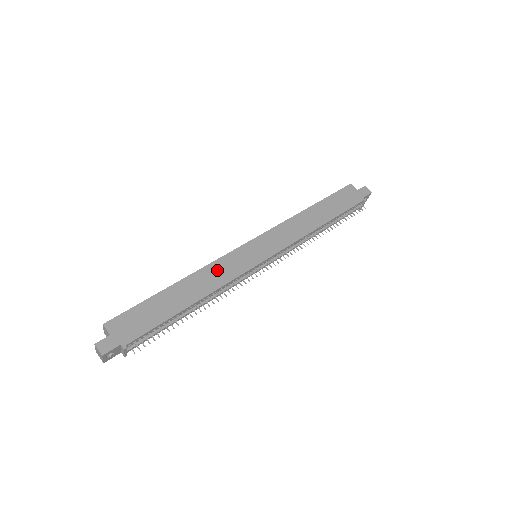
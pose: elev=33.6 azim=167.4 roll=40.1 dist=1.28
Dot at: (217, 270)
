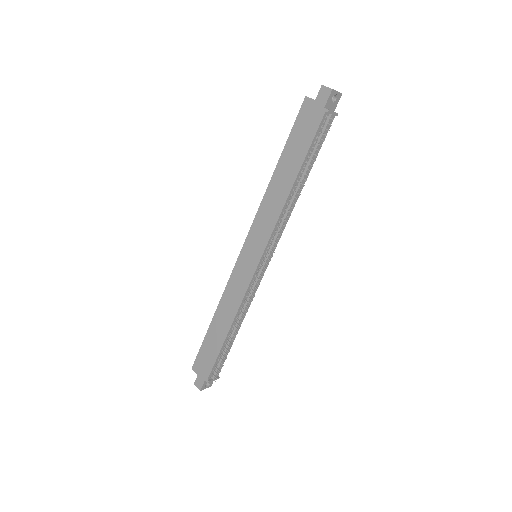
Dot at: (231, 293)
